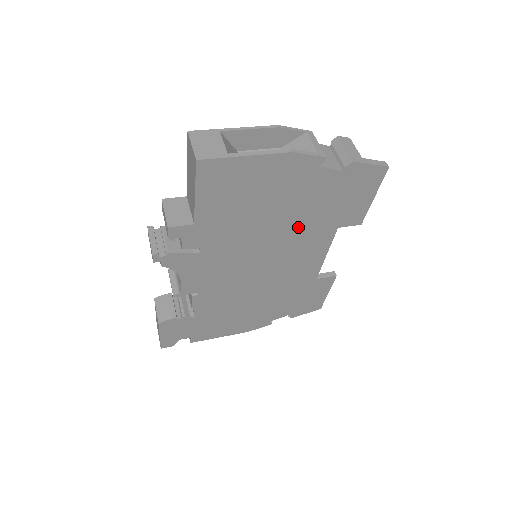
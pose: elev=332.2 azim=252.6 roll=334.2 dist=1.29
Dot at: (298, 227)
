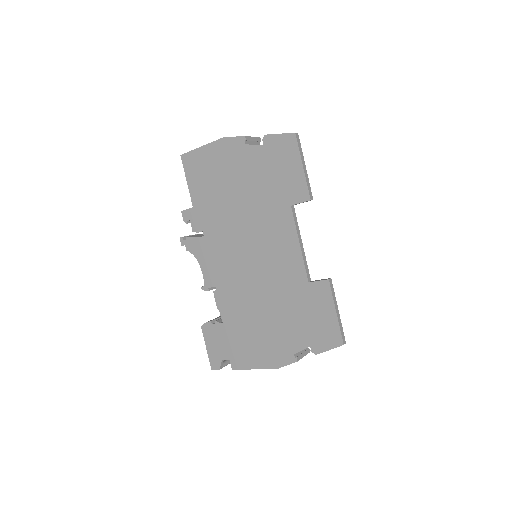
Dot at: (258, 207)
